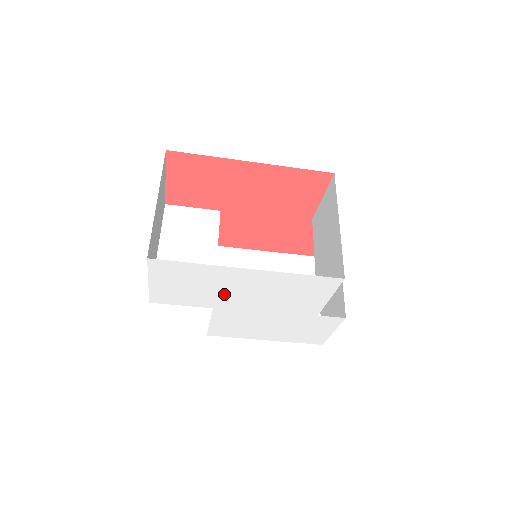
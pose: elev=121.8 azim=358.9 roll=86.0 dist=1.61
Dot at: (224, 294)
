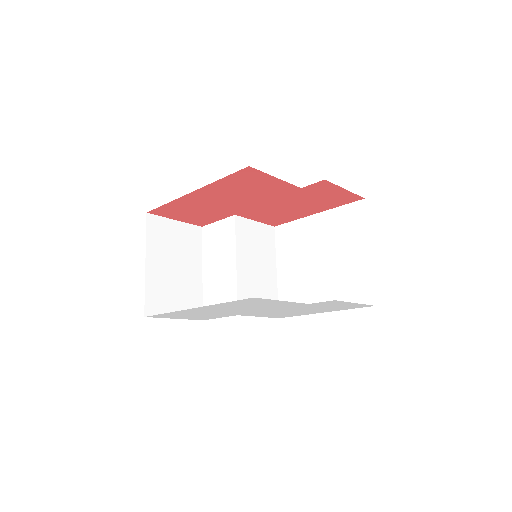
Dot at: (221, 313)
